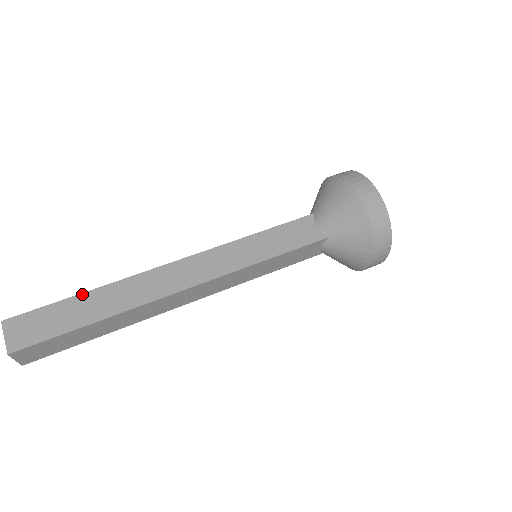
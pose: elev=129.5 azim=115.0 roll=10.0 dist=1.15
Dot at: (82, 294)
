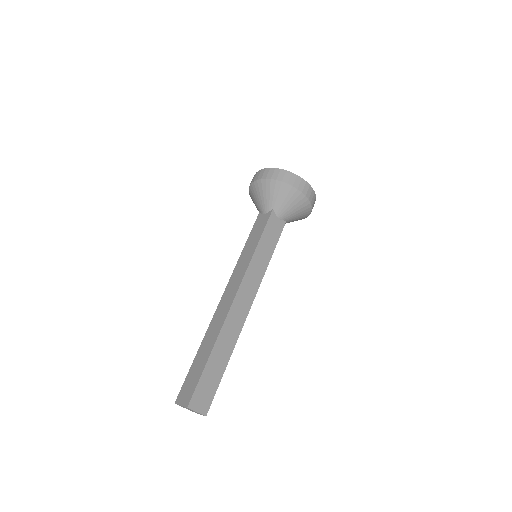
Dot at: (210, 357)
